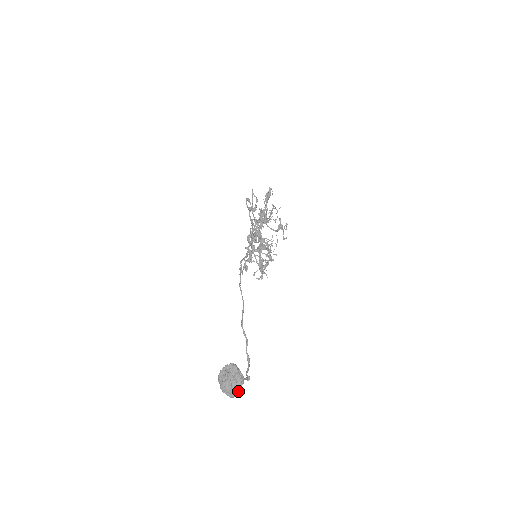
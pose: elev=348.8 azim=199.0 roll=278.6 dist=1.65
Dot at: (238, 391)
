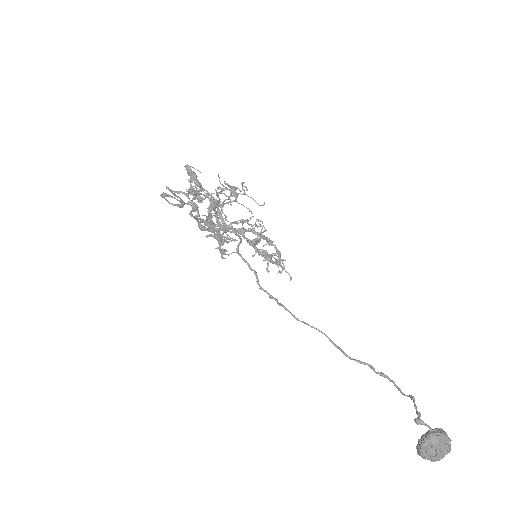
Dot at: (449, 445)
